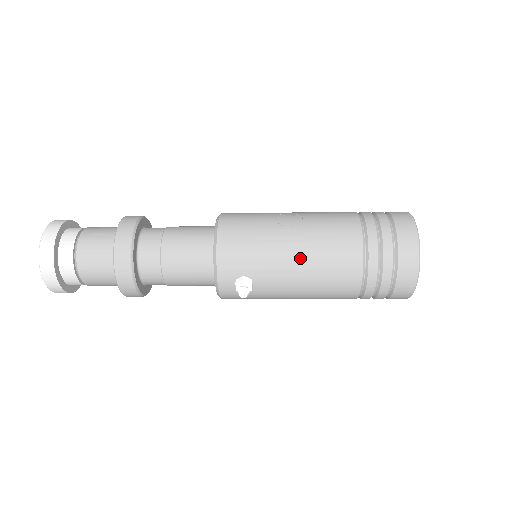
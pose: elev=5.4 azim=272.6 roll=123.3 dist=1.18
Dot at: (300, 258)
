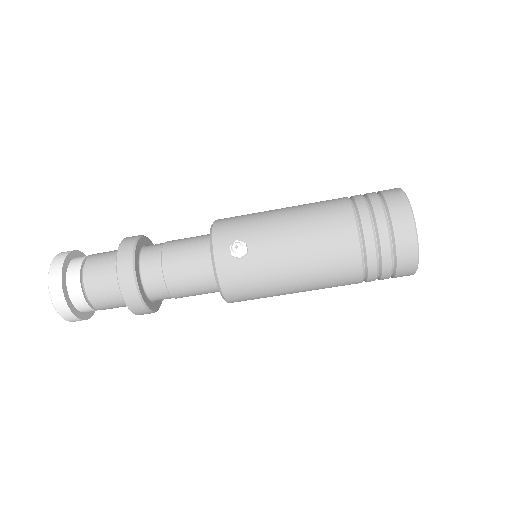
Dot at: (291, 218)
